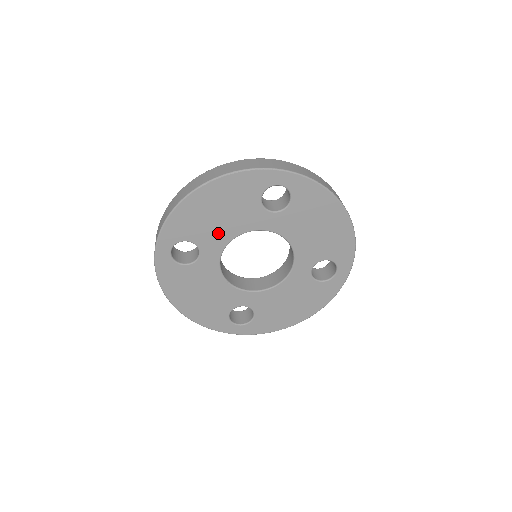
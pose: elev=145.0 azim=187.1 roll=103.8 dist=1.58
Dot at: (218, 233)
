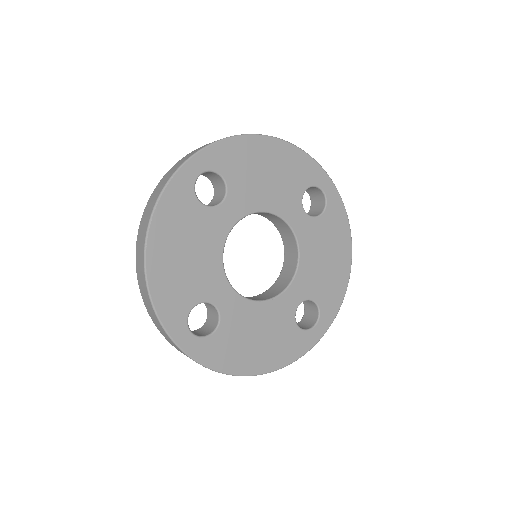
Dot at: (206, 271)
